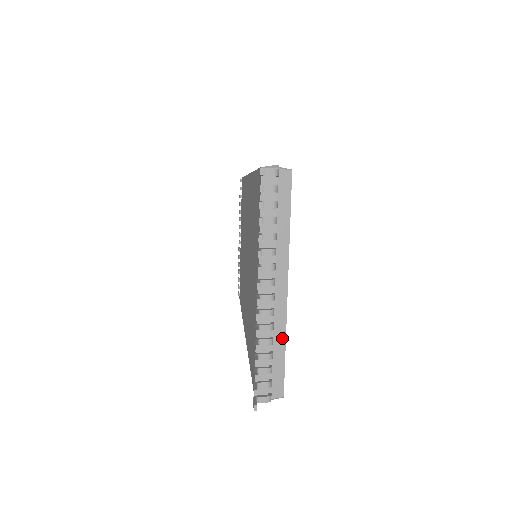
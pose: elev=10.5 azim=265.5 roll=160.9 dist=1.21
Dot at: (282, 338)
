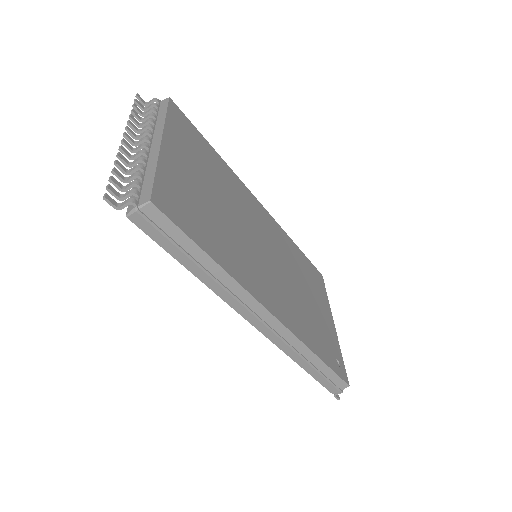
Dot at: (154, 166)
